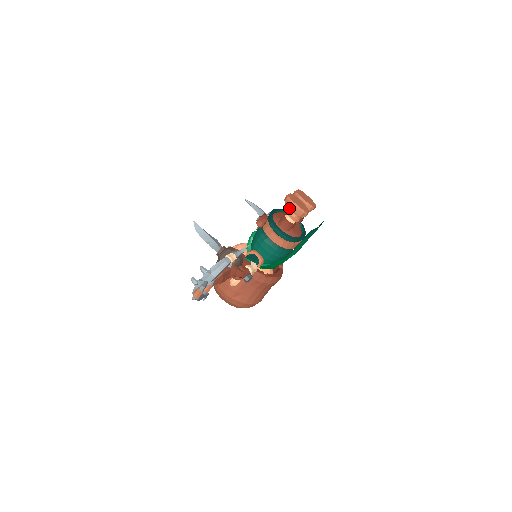
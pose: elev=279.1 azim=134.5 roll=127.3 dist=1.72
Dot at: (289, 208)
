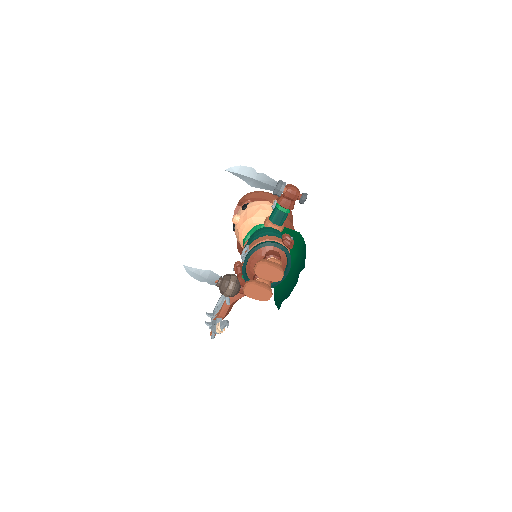
Dot at: occluded
